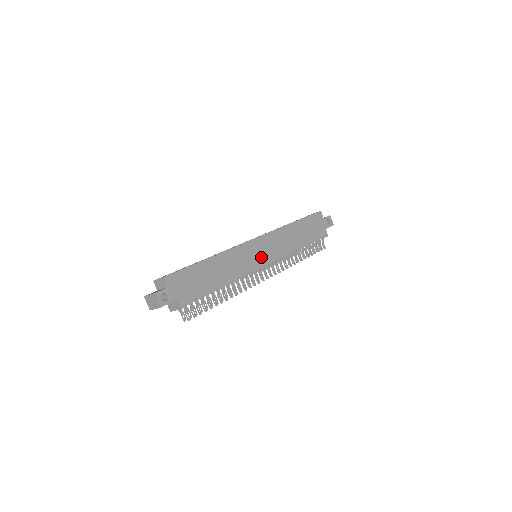
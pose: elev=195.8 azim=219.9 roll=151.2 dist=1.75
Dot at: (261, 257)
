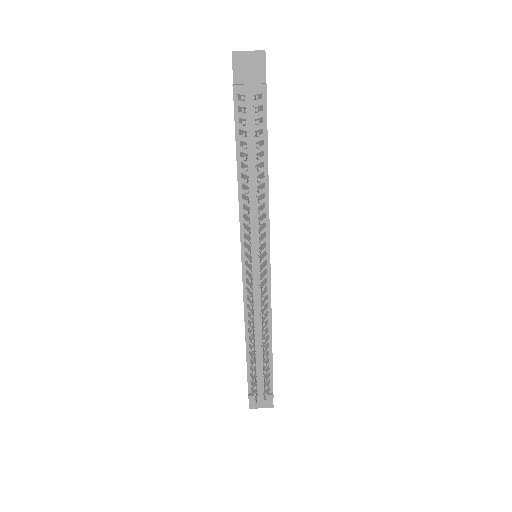
Dot at: occluded
